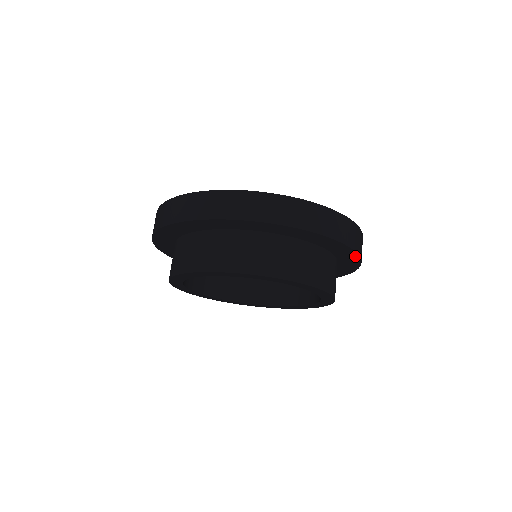
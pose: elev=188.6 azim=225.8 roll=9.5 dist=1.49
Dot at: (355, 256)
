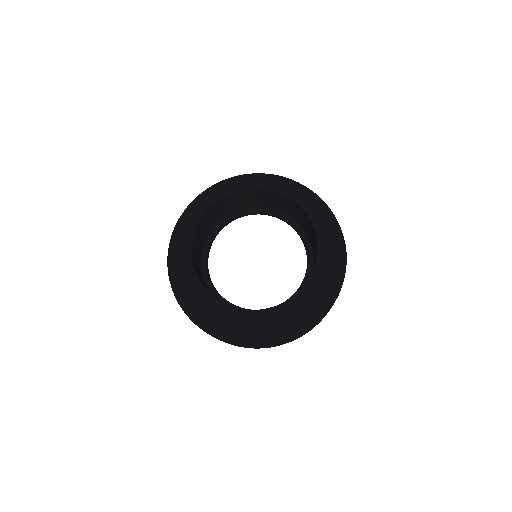
Dot at: (340, 280)
